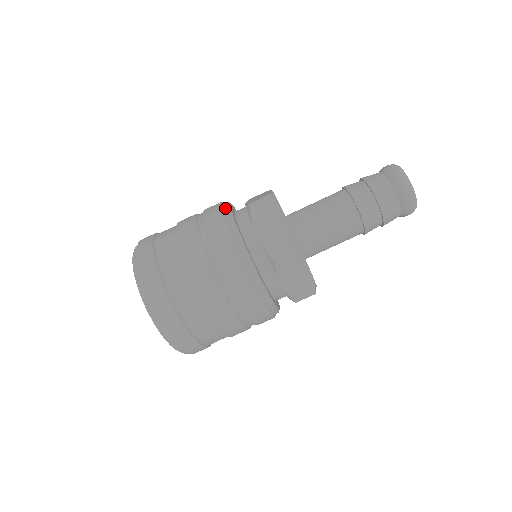
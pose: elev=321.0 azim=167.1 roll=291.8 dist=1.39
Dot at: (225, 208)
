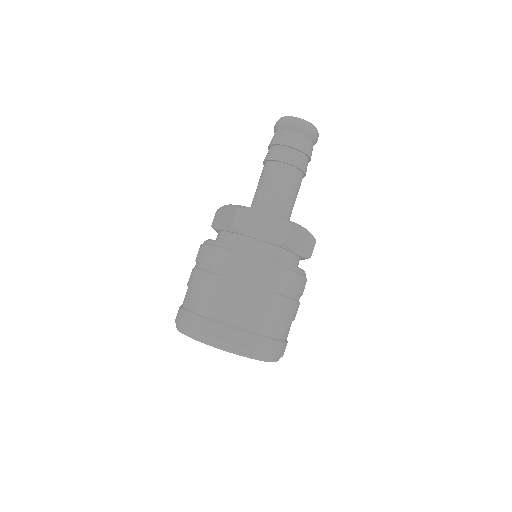
Dot at: (216, 244)
